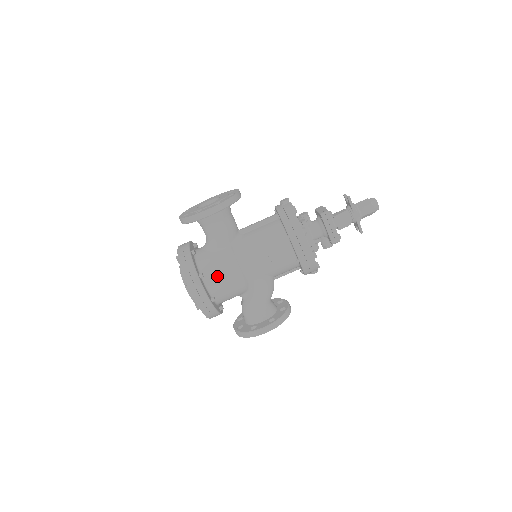
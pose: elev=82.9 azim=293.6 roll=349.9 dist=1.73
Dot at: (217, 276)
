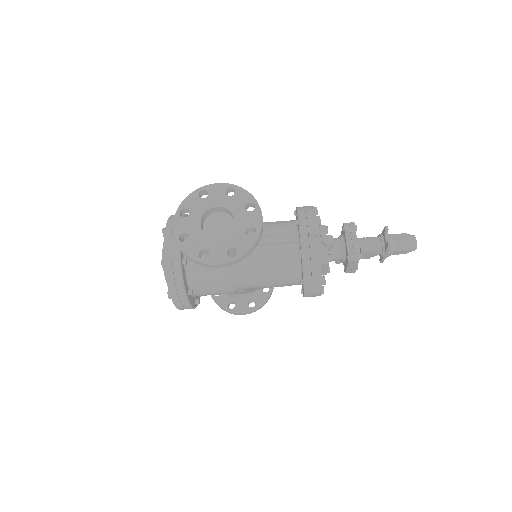
Dot at: (208, 291)
